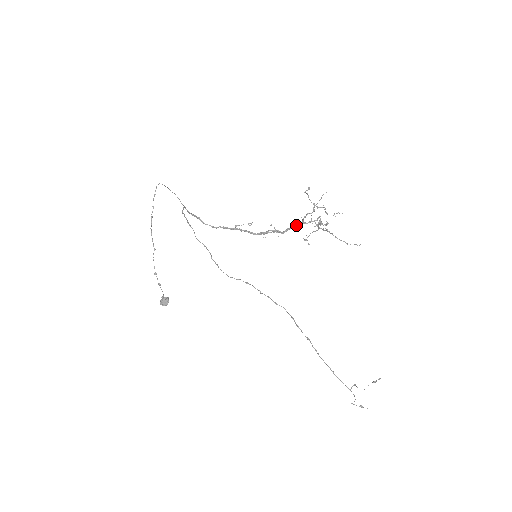
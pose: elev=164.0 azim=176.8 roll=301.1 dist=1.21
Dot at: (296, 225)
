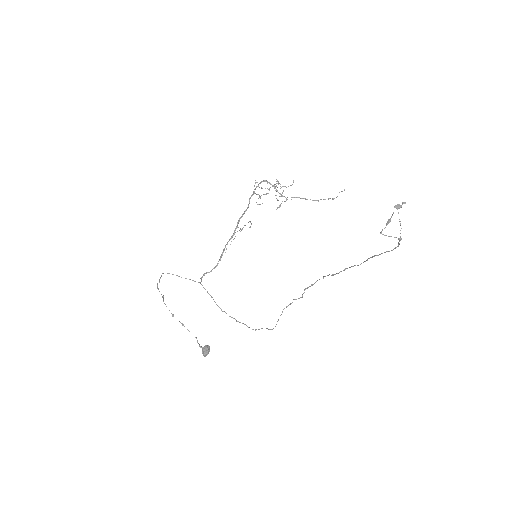
Dot at: occluded
